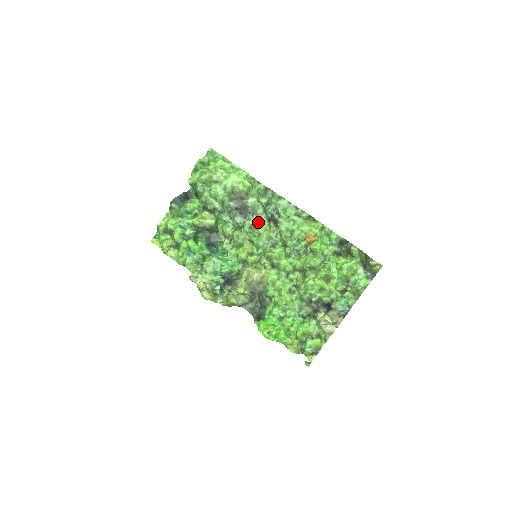
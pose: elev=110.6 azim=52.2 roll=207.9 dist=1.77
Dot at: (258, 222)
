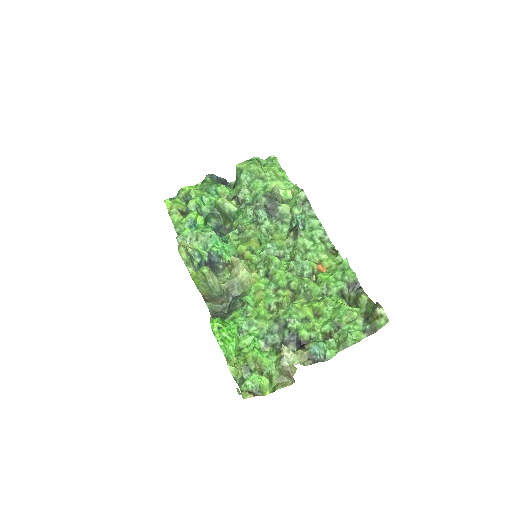
Dot at: (278, 229)
